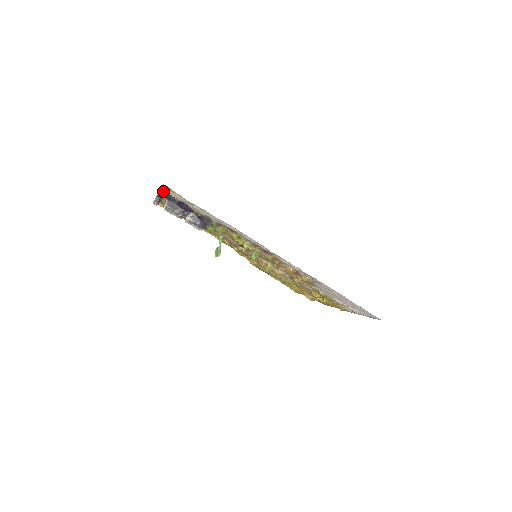
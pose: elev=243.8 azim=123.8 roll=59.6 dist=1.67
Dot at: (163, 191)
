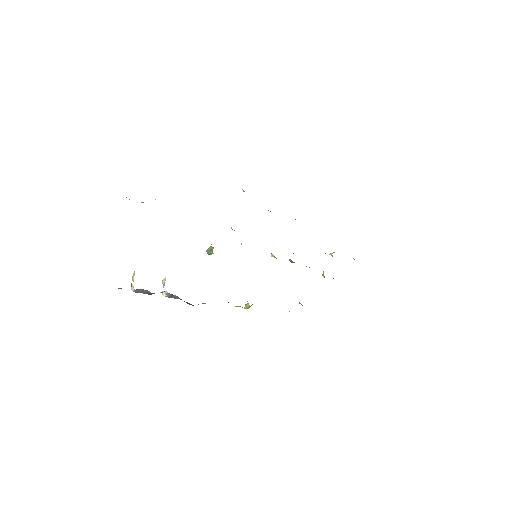
Dot at: occluded
